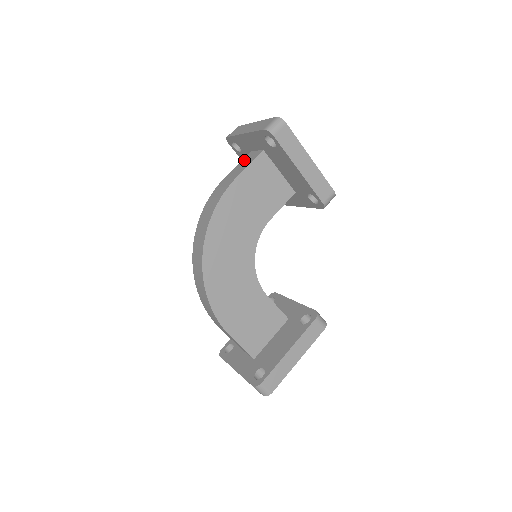
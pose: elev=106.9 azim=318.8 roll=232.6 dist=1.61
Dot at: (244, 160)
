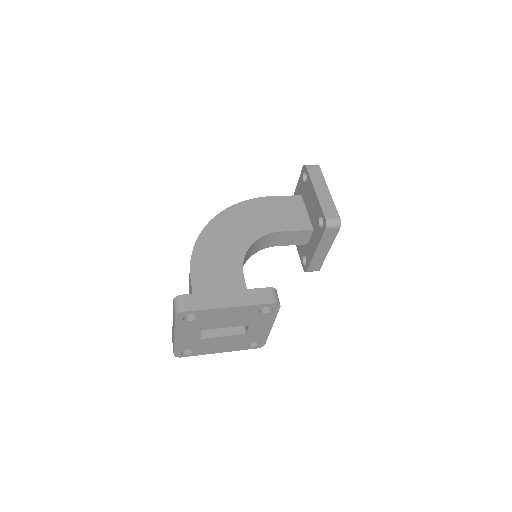
Dot at: occluded
